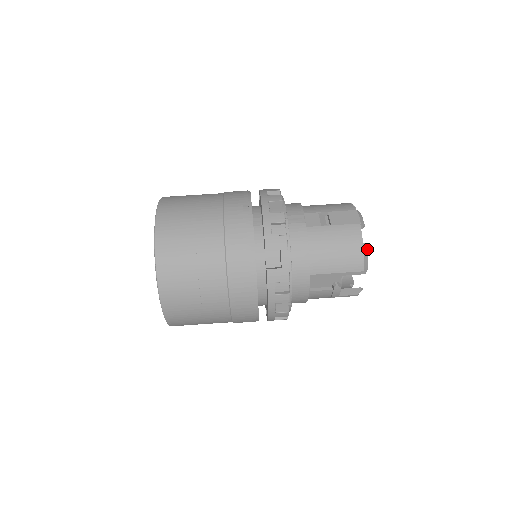
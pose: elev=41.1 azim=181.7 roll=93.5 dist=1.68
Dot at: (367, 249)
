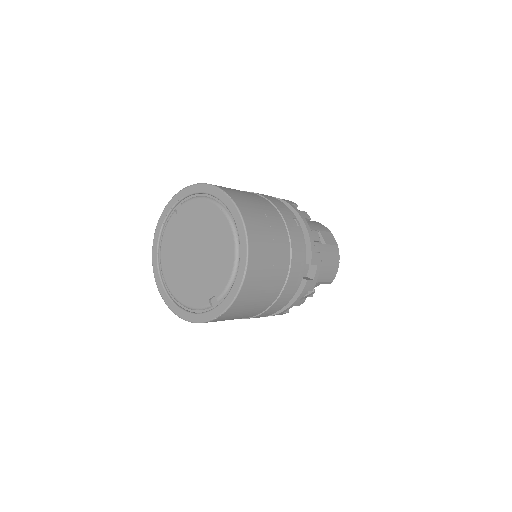
Dot at: occluded
